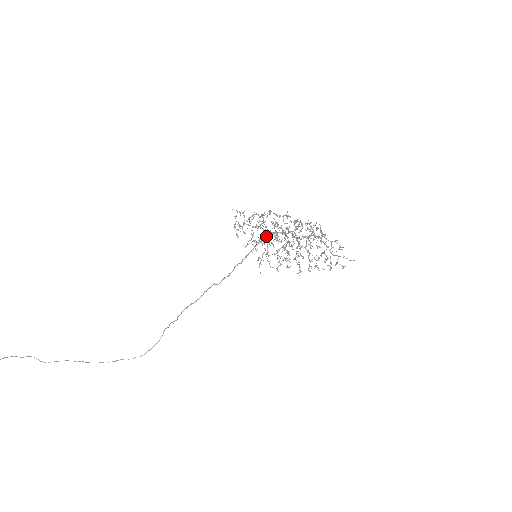
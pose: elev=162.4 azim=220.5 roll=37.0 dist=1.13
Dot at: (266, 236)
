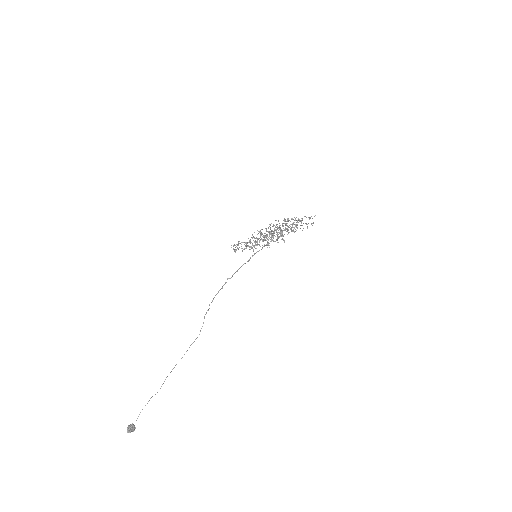
Dot at: occluded
